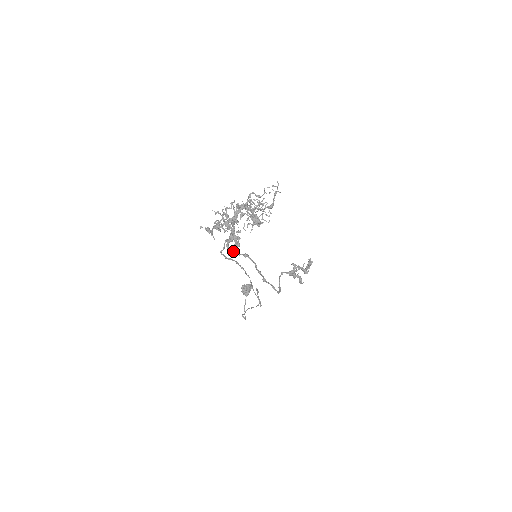
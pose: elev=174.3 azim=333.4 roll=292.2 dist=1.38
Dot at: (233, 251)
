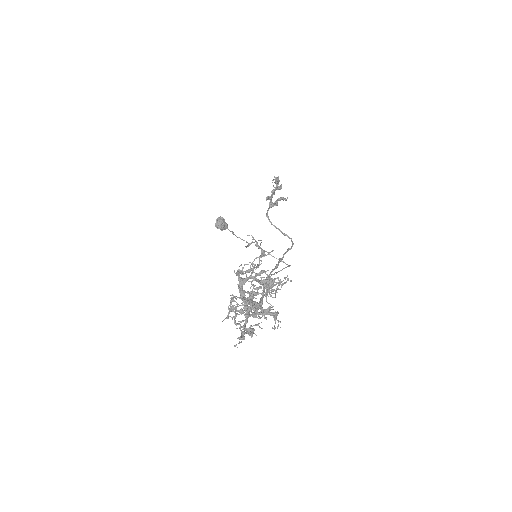
Dot at: (278, 322)
